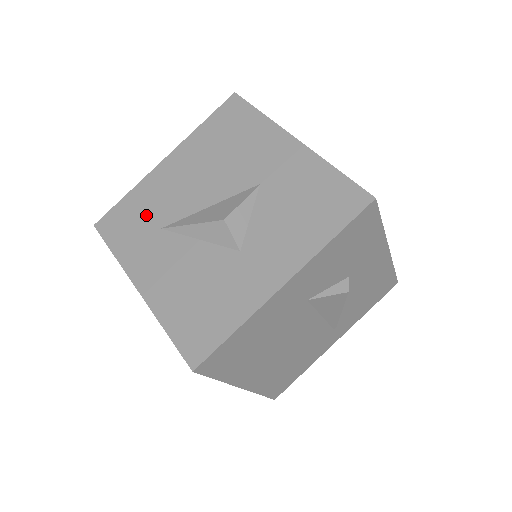
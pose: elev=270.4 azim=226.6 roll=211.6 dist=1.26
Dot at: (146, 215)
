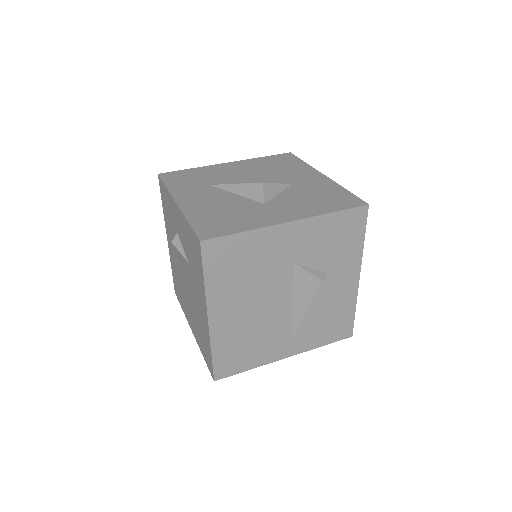
Dot at: (201, 178)
